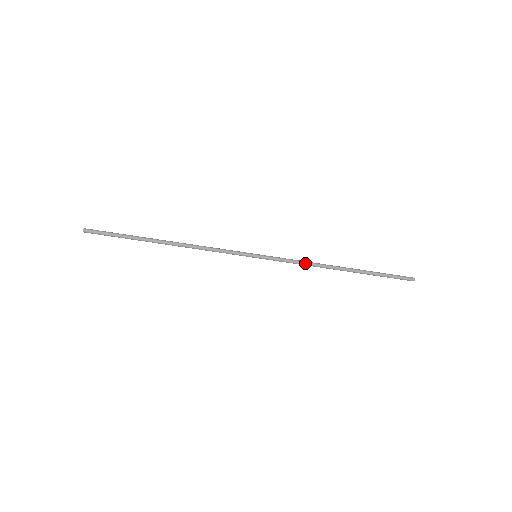
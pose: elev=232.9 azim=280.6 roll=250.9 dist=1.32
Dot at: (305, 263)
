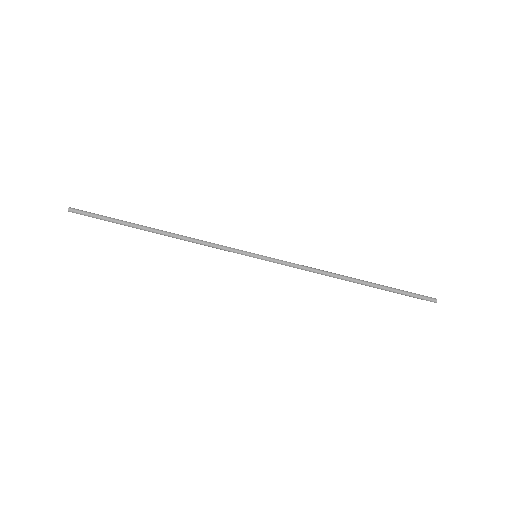
Dot at: (311, 270)
